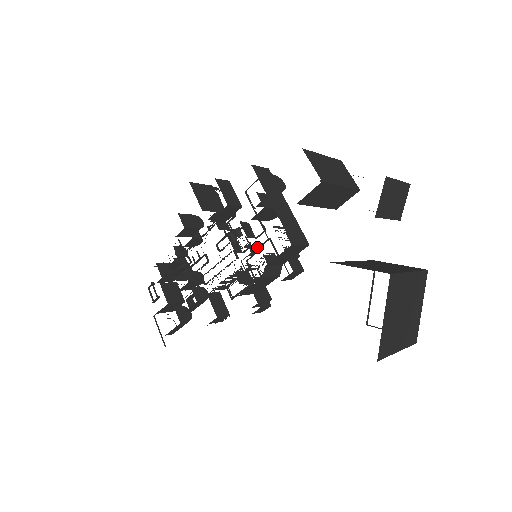
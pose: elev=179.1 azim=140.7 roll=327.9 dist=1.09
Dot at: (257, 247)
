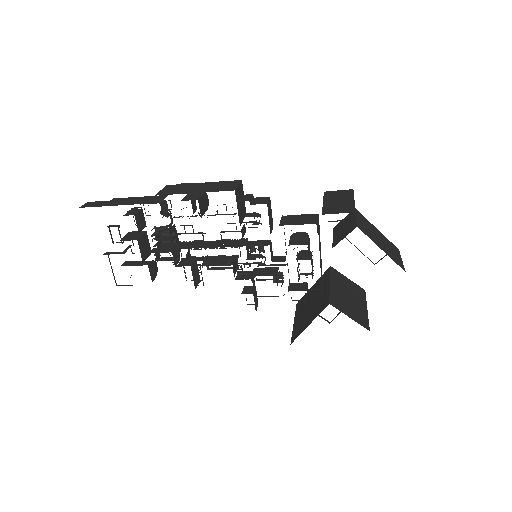
Dot at: occluded
